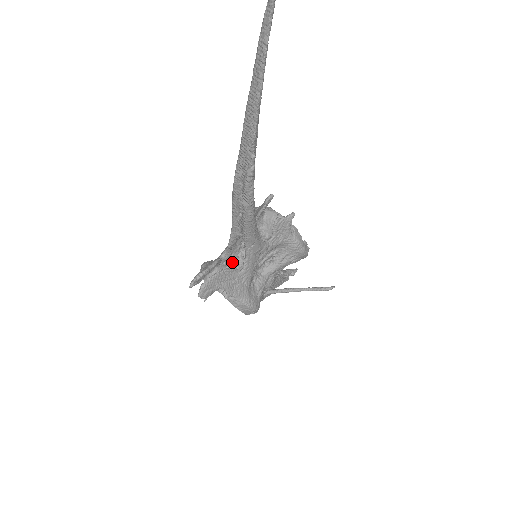
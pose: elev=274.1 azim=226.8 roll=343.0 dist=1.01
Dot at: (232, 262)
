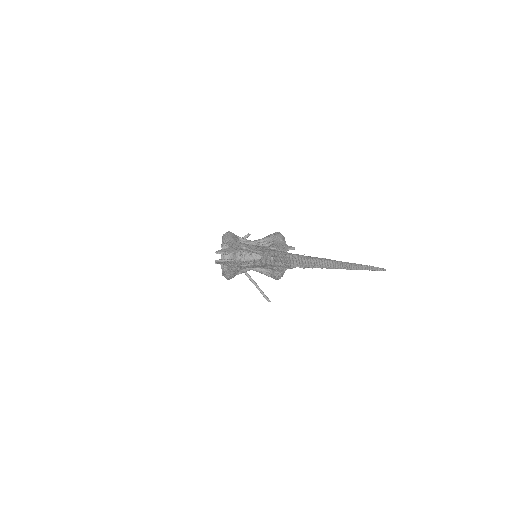
Dot at: (244, 252)
